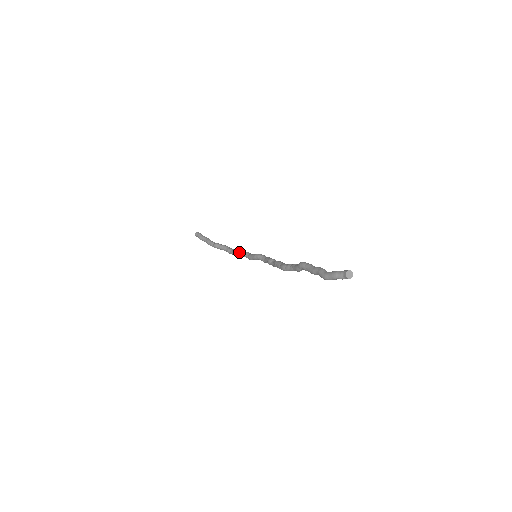
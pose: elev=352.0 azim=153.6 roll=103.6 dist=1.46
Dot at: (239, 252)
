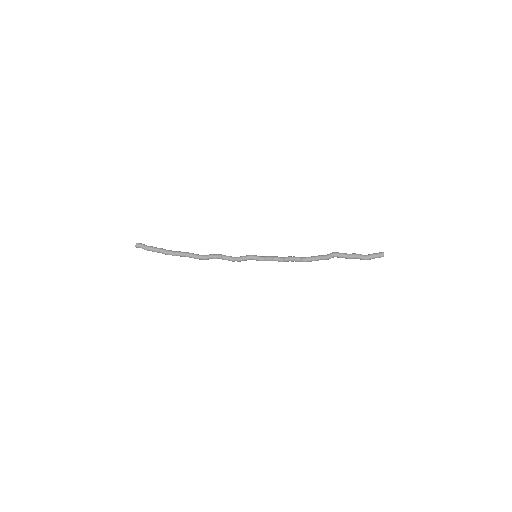
Dot at: (219, 256)
